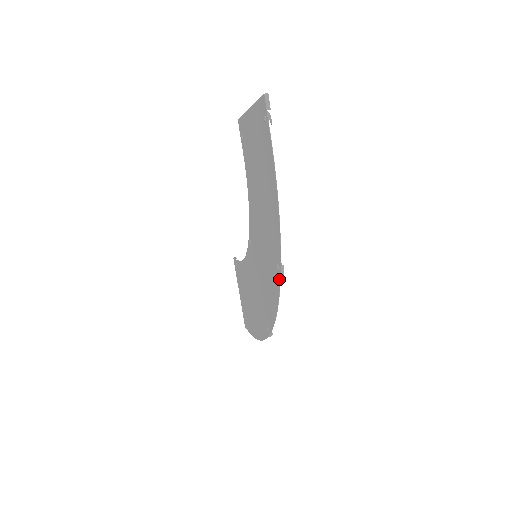
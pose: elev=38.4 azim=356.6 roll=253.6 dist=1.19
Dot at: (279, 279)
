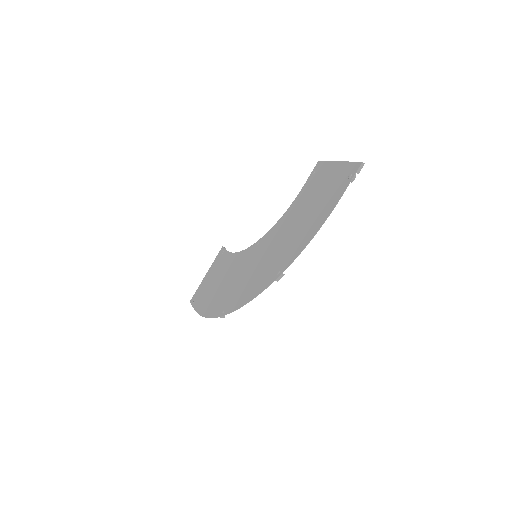
Dot at: (272, 281)
